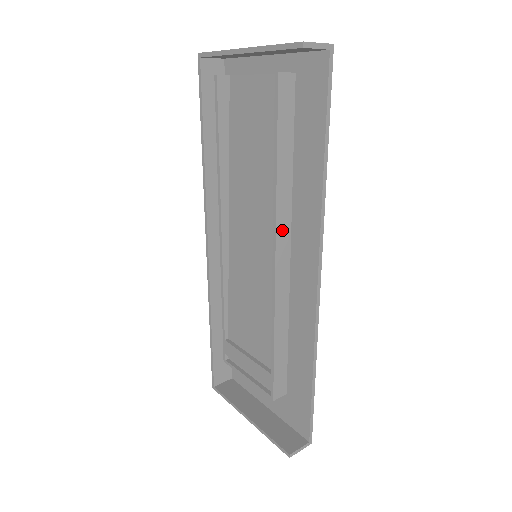
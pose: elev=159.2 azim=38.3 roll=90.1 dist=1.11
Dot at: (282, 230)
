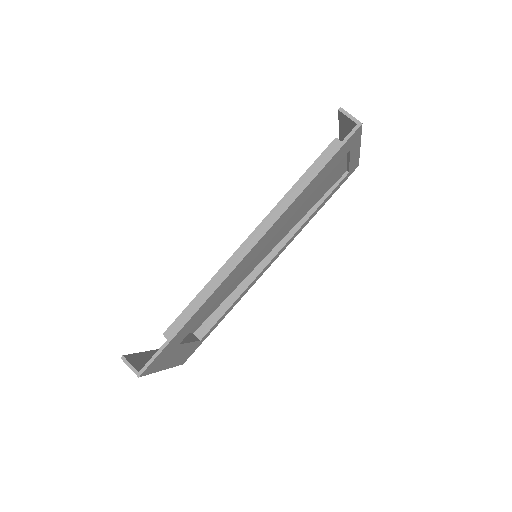
Dot at: (268, 224)
